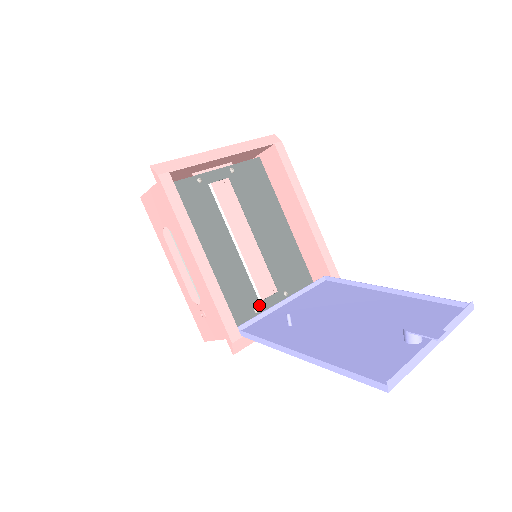
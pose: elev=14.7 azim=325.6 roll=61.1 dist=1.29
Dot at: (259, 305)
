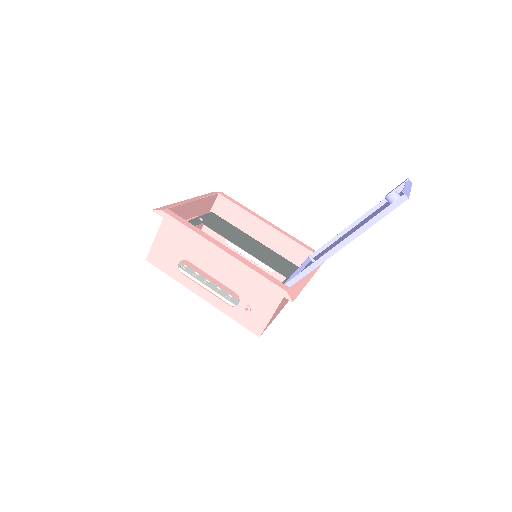
Dot at: occluded
